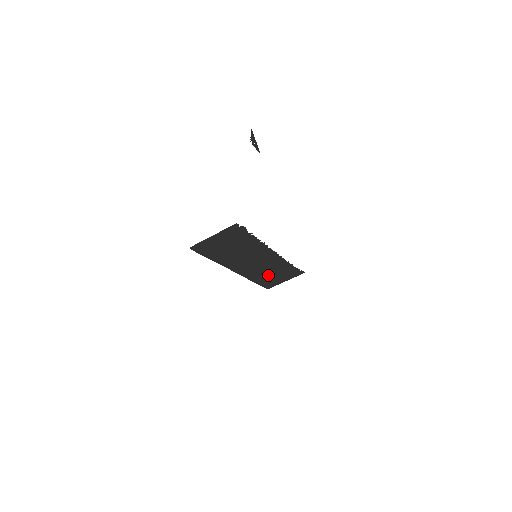
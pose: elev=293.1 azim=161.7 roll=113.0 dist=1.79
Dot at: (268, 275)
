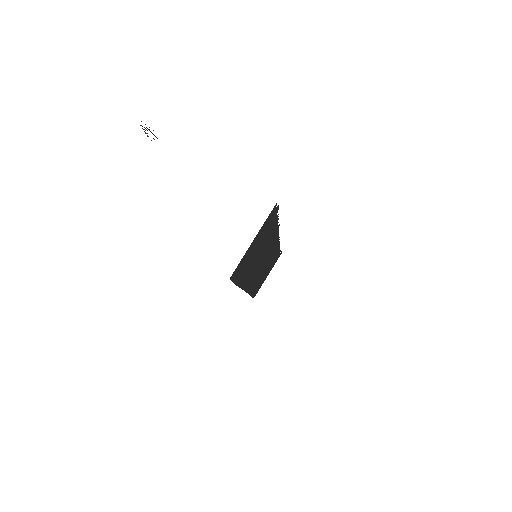
Dot at: (261, 277)
